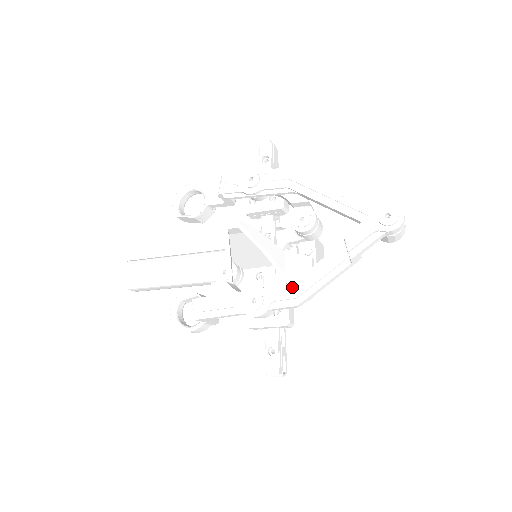
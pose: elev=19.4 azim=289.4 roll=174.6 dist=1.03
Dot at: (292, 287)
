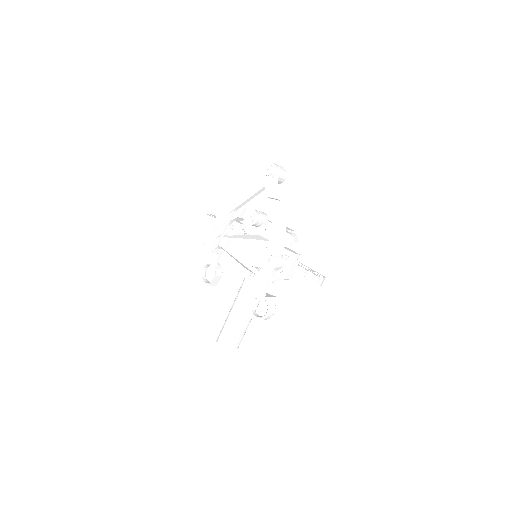
Dot at: (275, 237)
